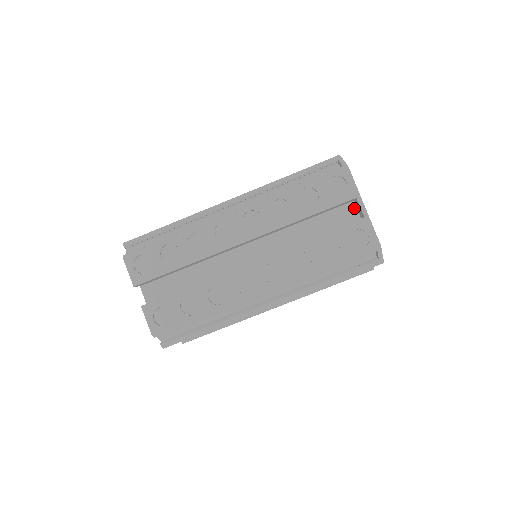
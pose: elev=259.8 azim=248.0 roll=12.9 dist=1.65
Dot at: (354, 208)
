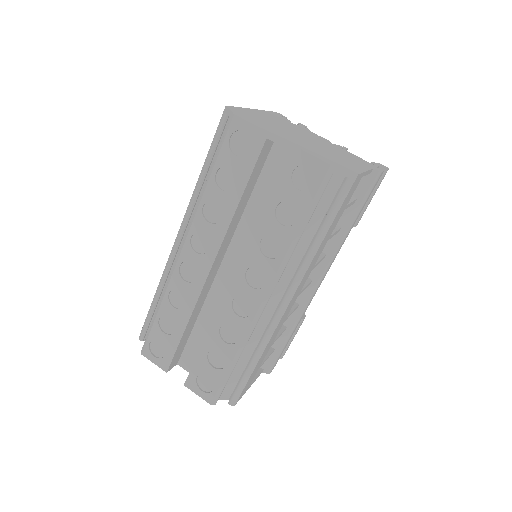
Dot at: occluded
